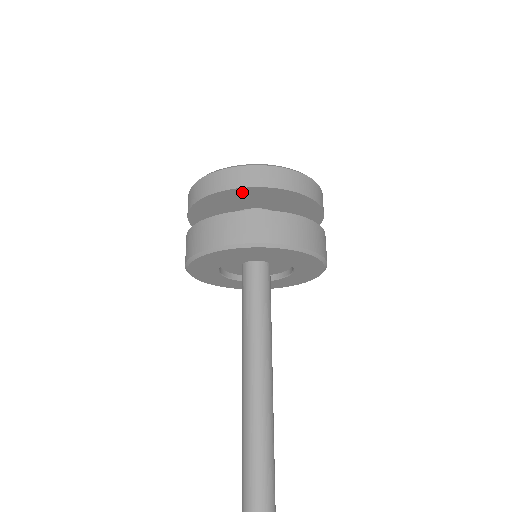
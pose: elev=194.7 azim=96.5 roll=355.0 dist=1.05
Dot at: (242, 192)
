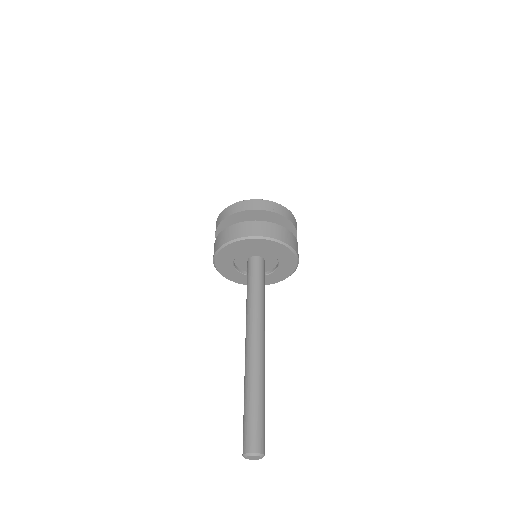
Dot at: (247, 214)
